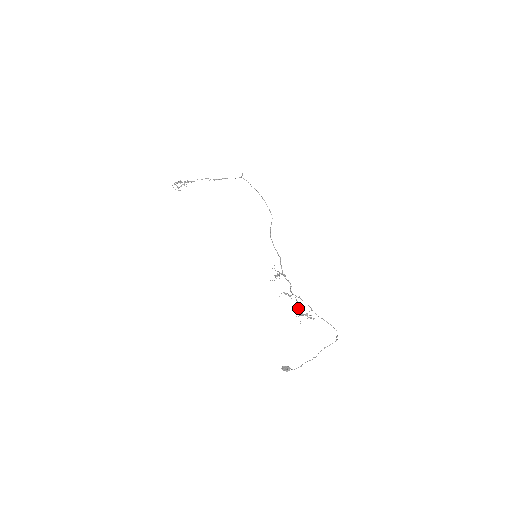
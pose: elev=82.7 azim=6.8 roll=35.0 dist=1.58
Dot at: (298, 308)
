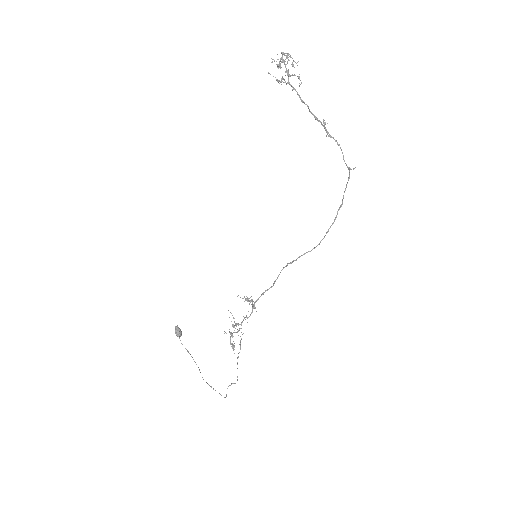
Dot at: occluded
